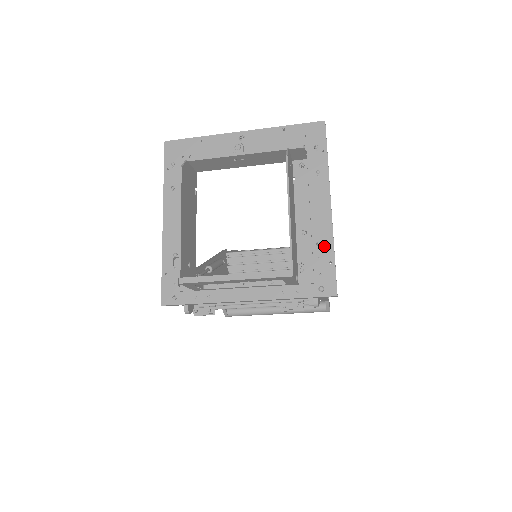
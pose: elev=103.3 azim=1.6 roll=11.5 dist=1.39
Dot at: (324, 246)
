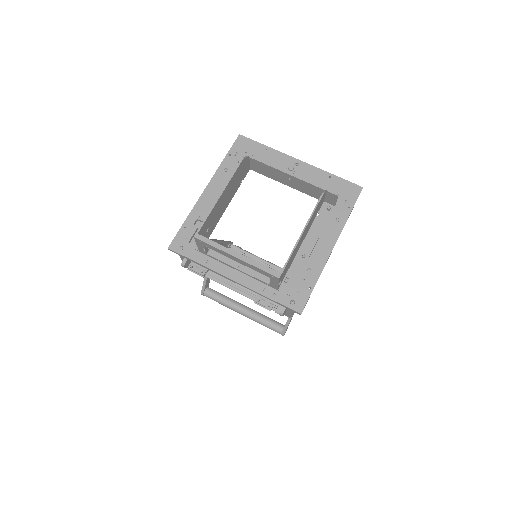
Dot at: (312, 274)
